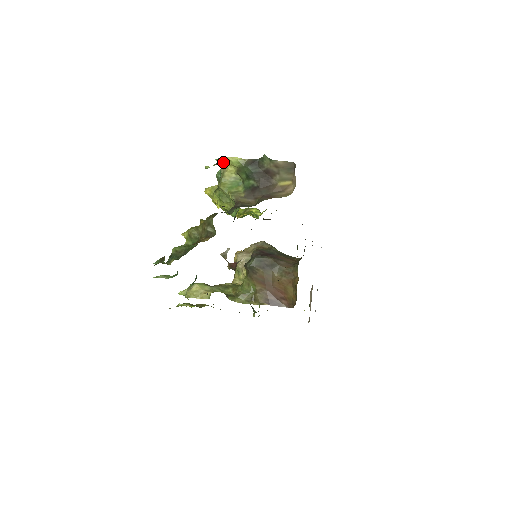
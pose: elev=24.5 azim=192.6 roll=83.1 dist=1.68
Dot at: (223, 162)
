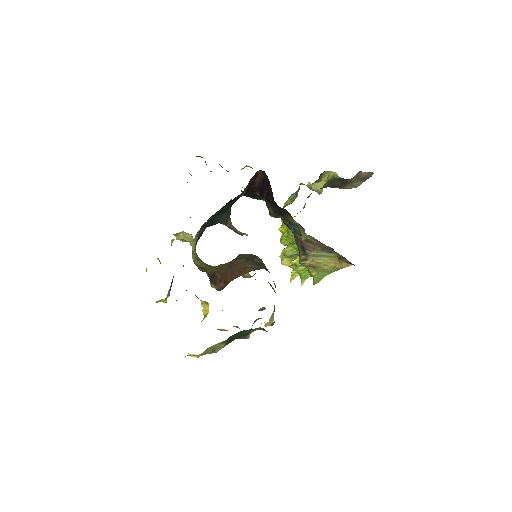
Dot at: (324, 175)
